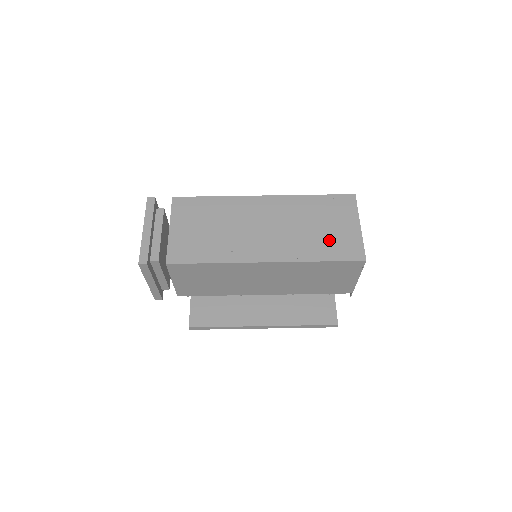
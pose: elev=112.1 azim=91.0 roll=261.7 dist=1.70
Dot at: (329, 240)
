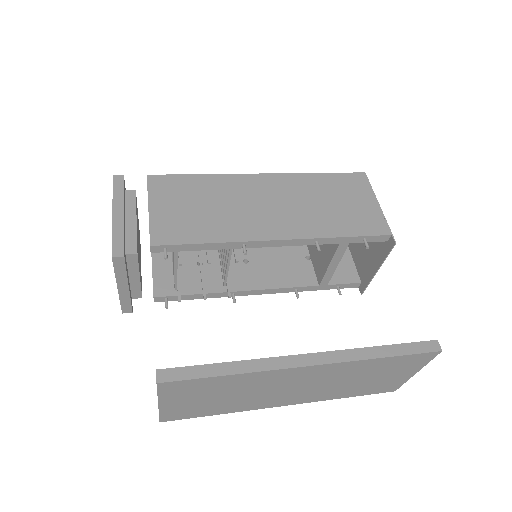
Dot at: occluded
